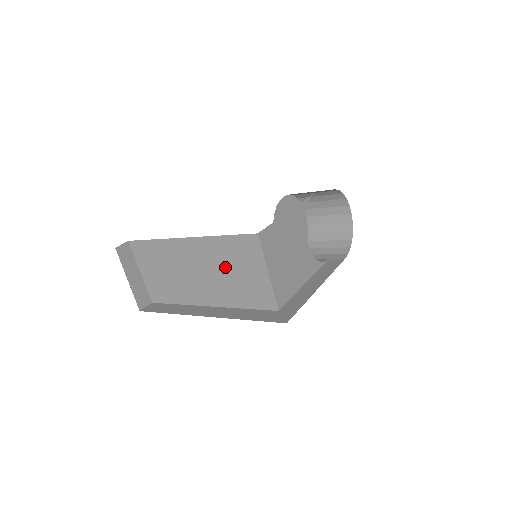
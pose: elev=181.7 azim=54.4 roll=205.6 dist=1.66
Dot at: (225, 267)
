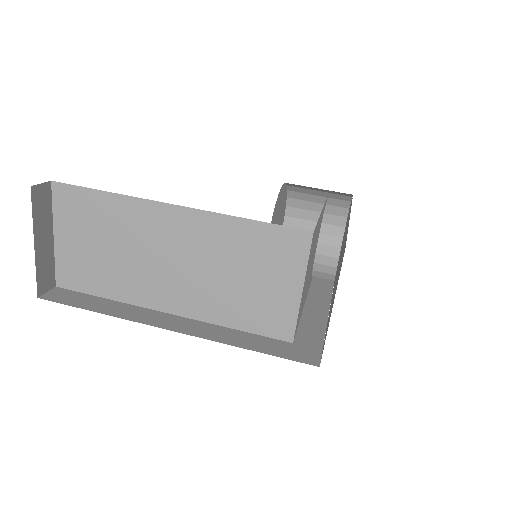
Dot at: (229, 265)
